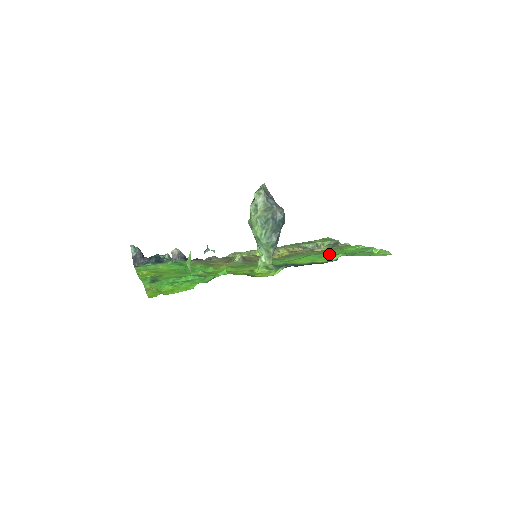
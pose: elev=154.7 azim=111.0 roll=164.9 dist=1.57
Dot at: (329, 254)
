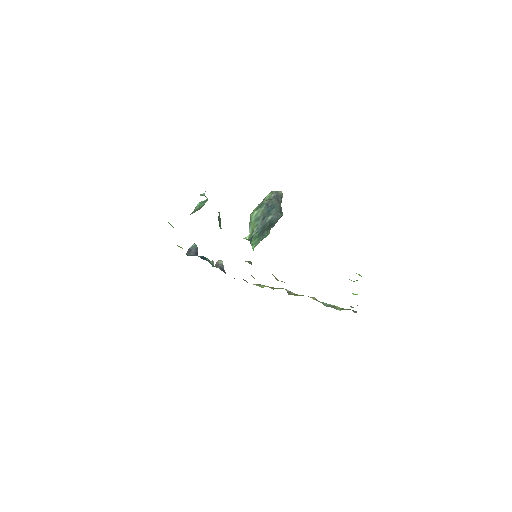
Dot at: occluded
